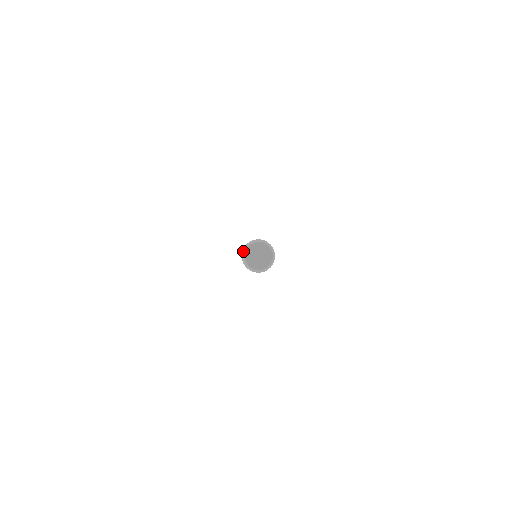
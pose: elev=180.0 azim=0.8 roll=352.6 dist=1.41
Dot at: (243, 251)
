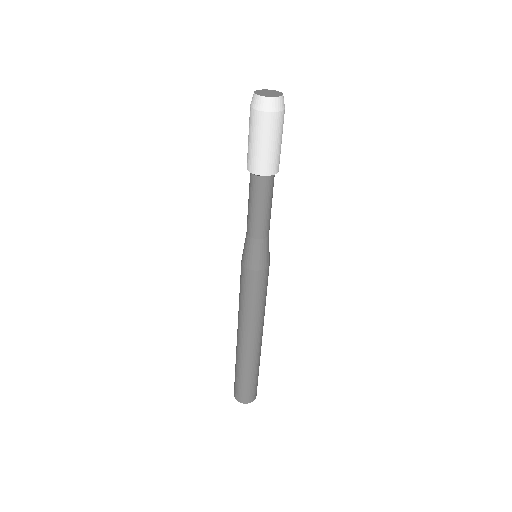
Dot at: (253, 102)
